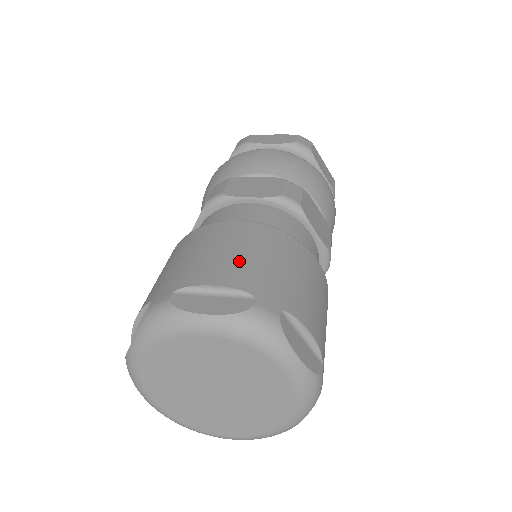
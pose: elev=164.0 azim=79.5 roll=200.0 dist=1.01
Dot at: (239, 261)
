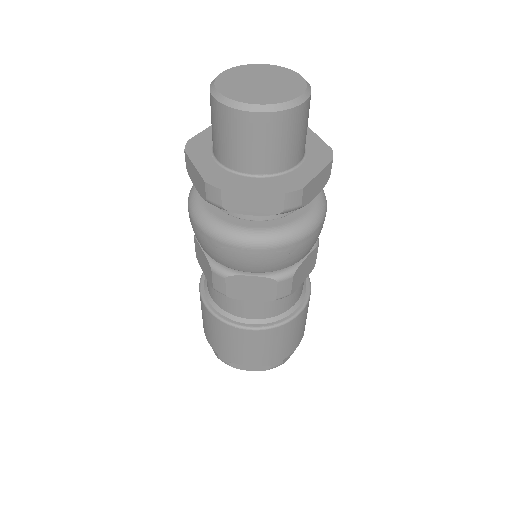
Dot at: (258, 355)
